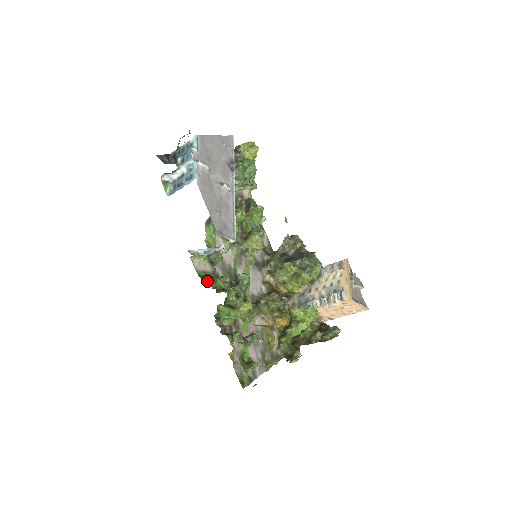
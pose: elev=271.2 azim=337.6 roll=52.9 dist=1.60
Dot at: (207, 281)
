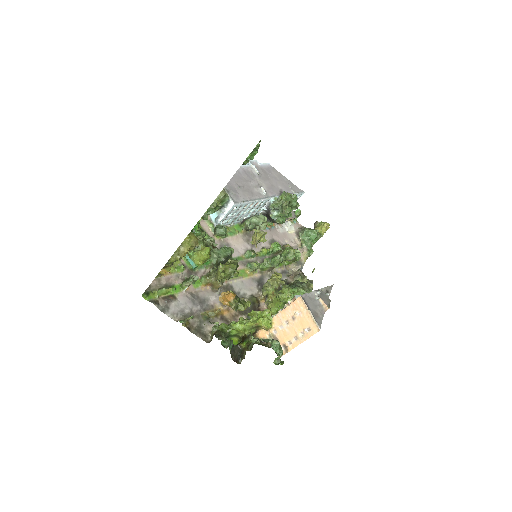
Dot at: occluded
